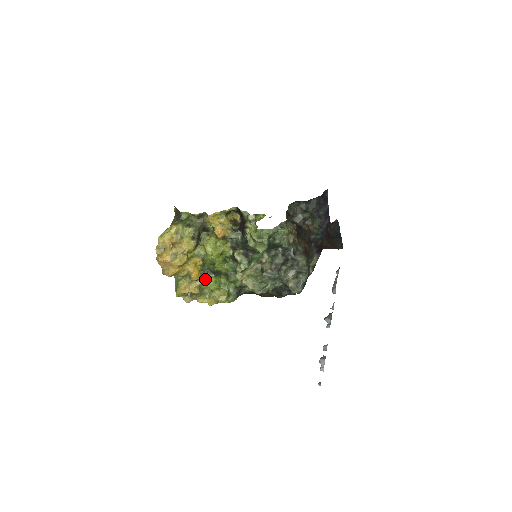
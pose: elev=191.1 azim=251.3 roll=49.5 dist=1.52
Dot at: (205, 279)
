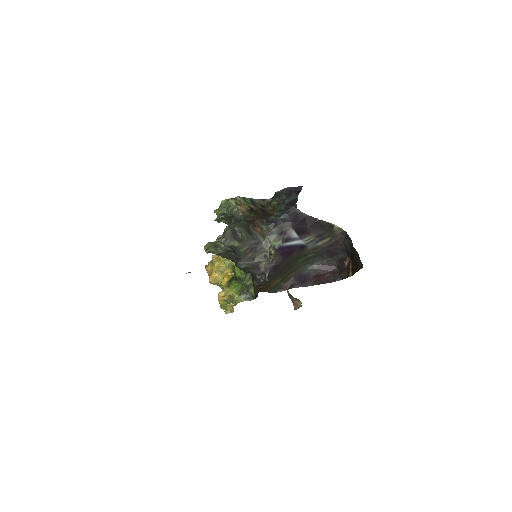
Dot at: (230, 284)
